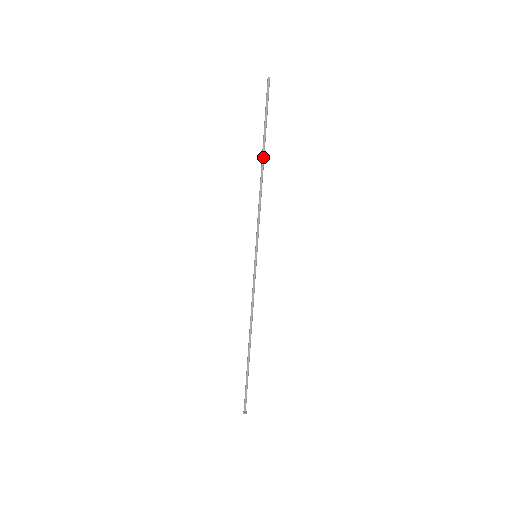
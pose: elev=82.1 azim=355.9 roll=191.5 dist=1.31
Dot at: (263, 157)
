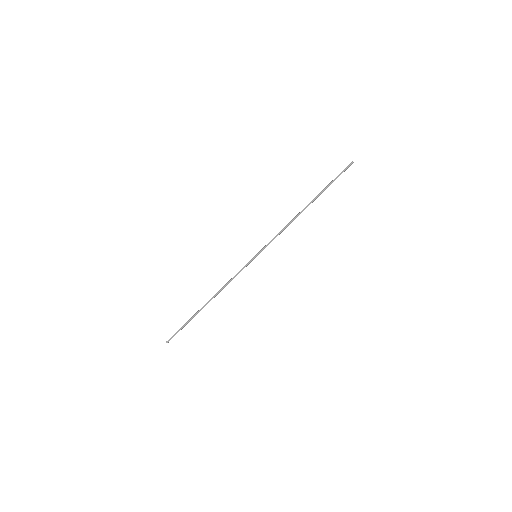
Dot at: occluded
